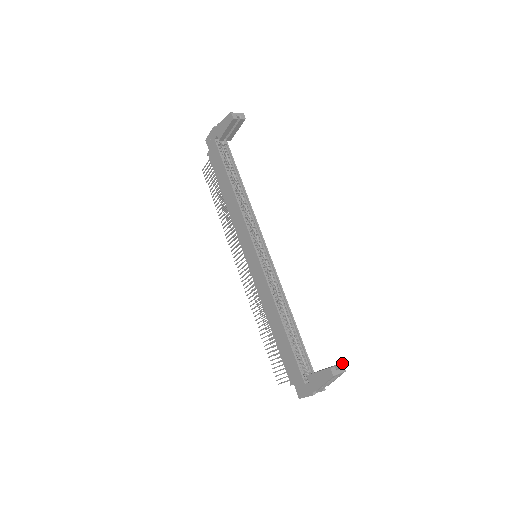
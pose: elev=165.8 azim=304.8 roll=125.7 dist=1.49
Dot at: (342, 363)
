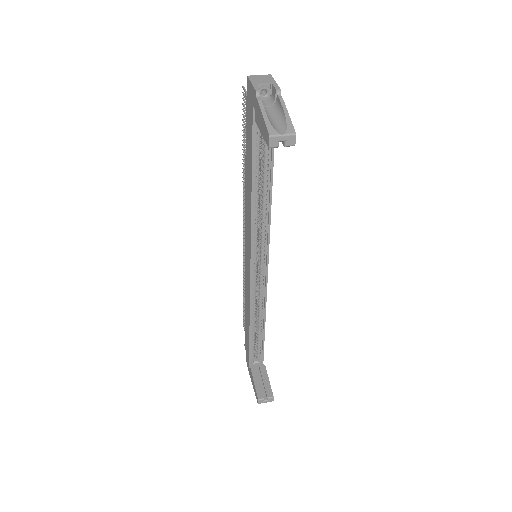
Dot at: (273, 397)
